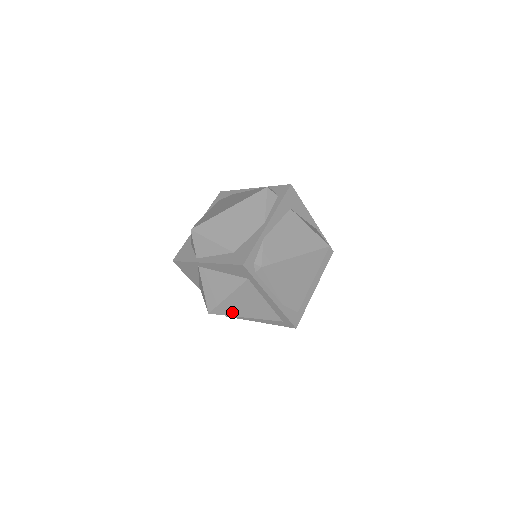
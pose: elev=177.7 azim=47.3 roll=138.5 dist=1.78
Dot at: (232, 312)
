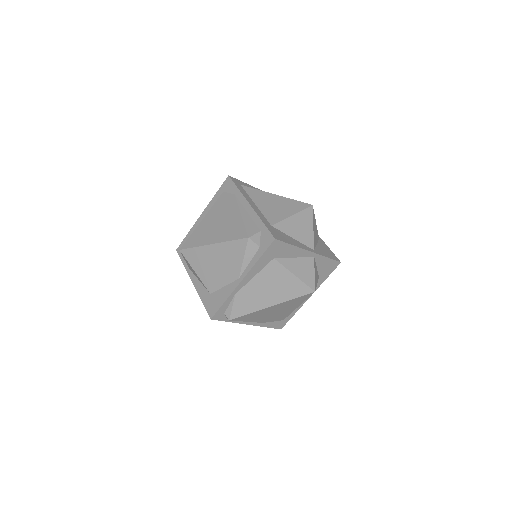
Dot at: occluded
